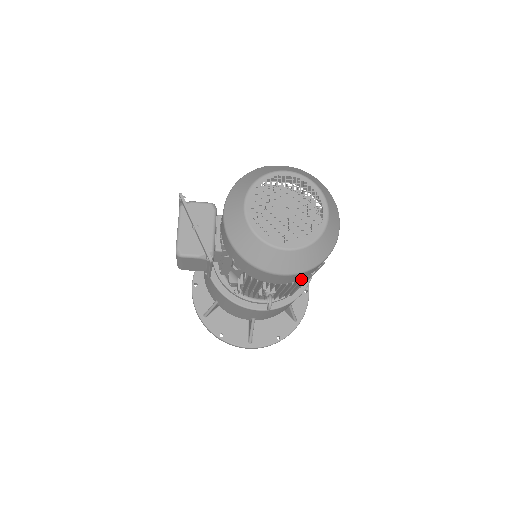
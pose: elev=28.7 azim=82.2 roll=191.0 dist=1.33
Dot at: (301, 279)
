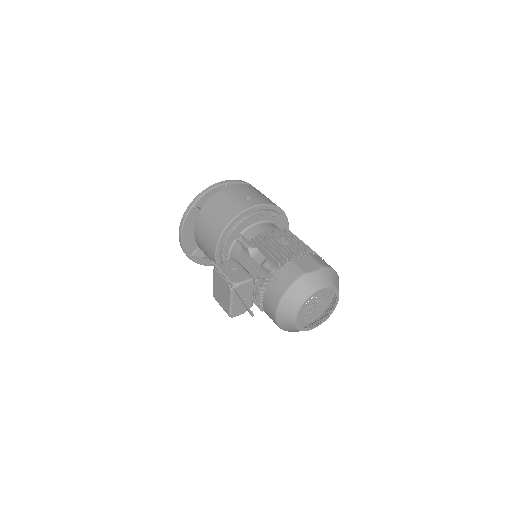
Dot at: occluded
